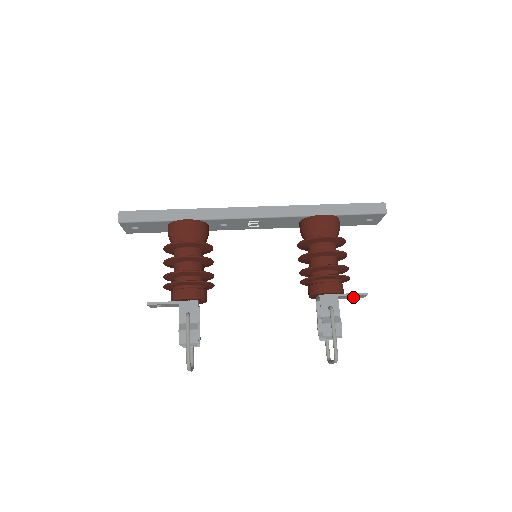
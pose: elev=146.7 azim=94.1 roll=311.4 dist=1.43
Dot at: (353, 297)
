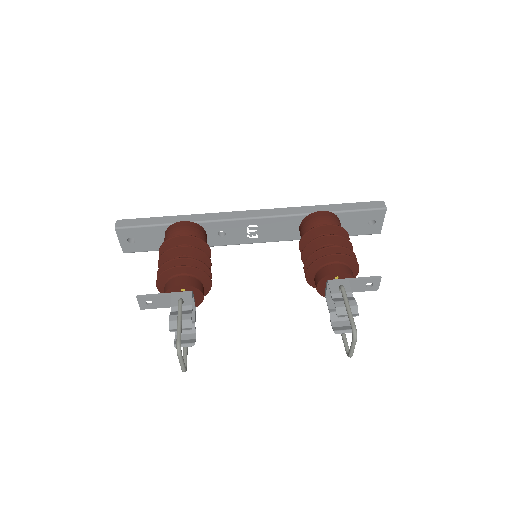
Dot at: (366, 287)
